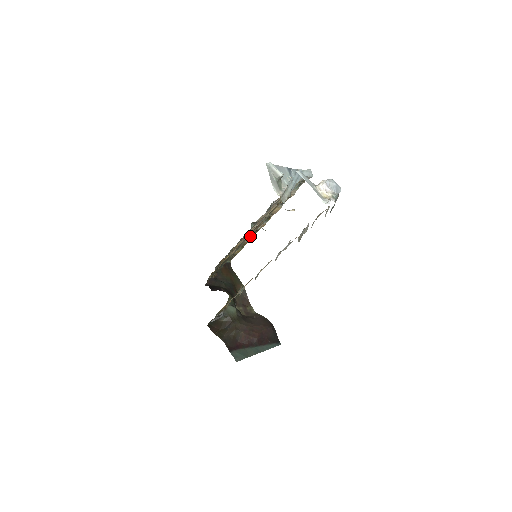
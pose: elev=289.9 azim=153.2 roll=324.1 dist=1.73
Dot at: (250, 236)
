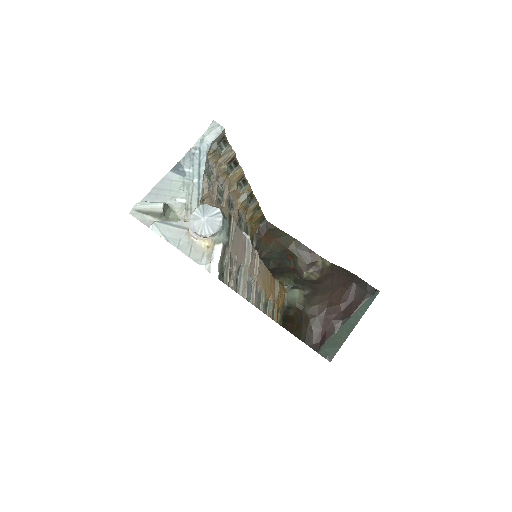
Dot at: (251, 200)
